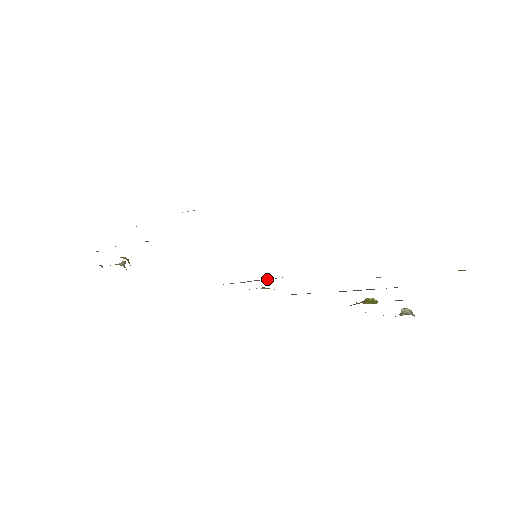
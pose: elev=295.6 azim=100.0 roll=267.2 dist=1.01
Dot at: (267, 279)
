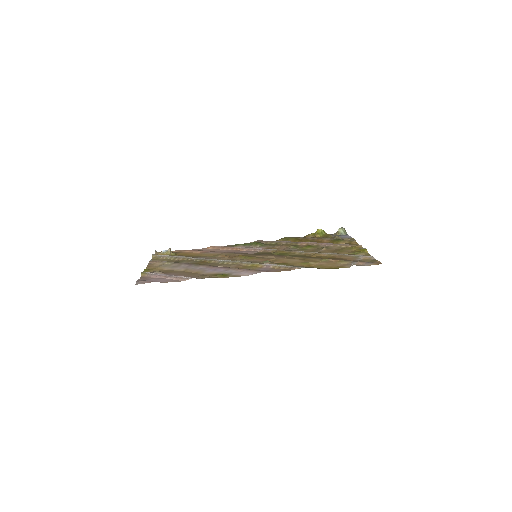
Dot at: (261, 250)
